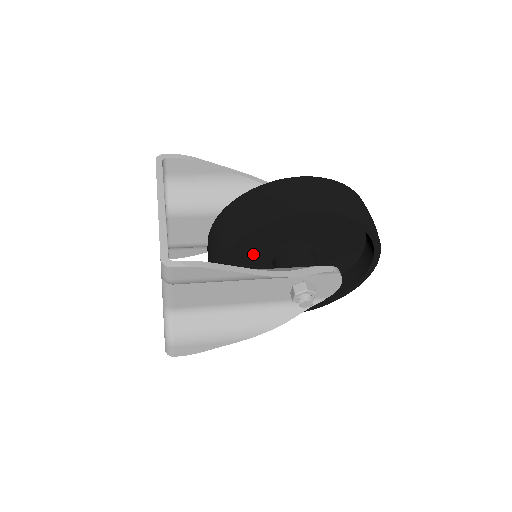
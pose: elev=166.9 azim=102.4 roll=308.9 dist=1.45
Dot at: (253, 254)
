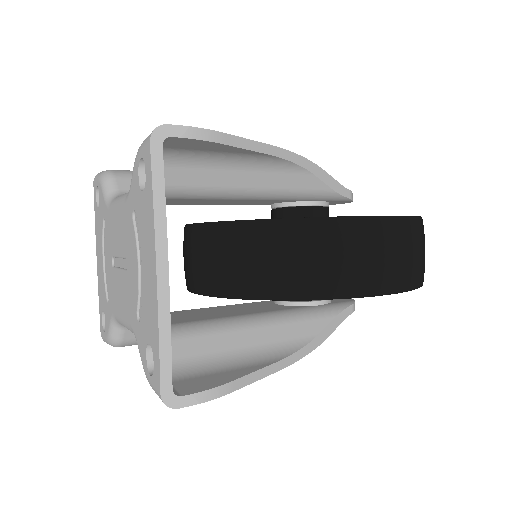
Dot at: occluded
